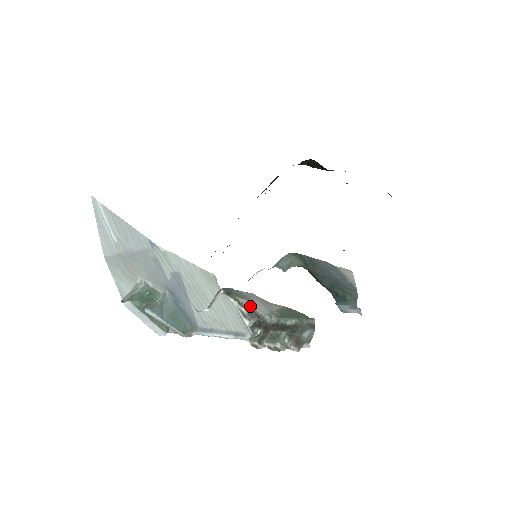
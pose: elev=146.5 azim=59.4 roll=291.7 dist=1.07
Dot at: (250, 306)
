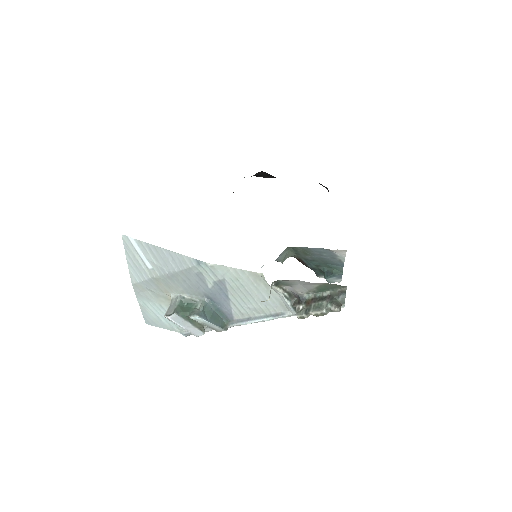
Dot at: (292, 290)
